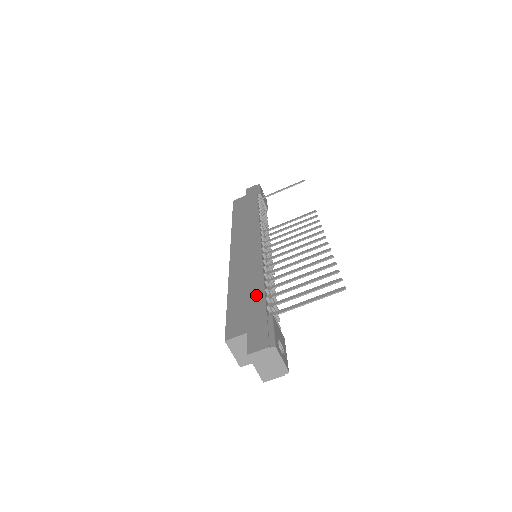
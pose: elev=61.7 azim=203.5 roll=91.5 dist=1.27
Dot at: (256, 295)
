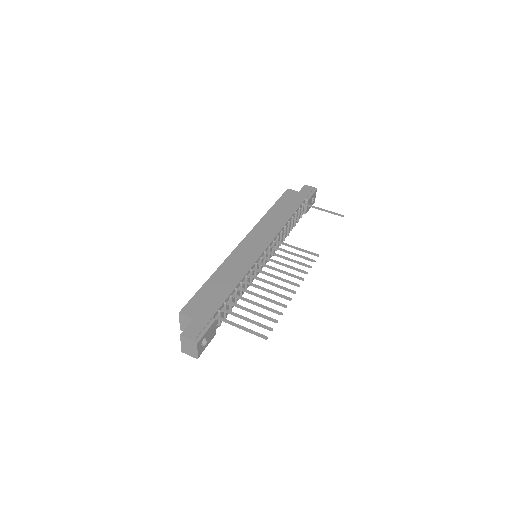
Dot at: (222, 295)
